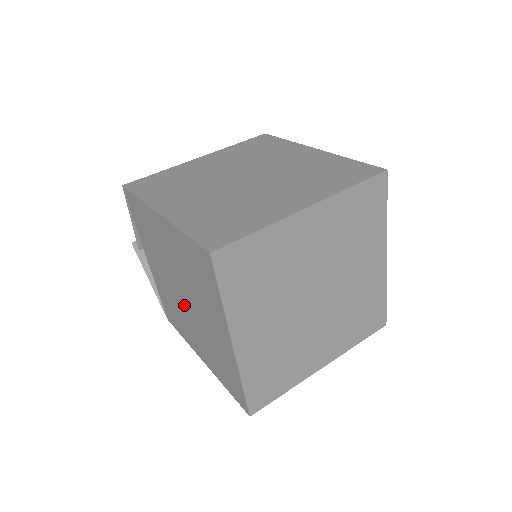
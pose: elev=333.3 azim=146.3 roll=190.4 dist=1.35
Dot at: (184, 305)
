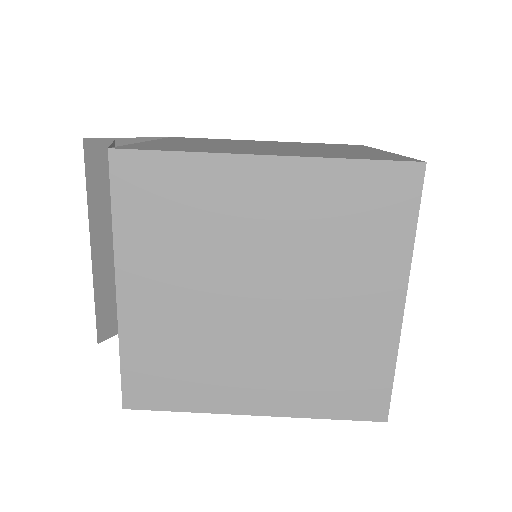
Dot at: occluded
